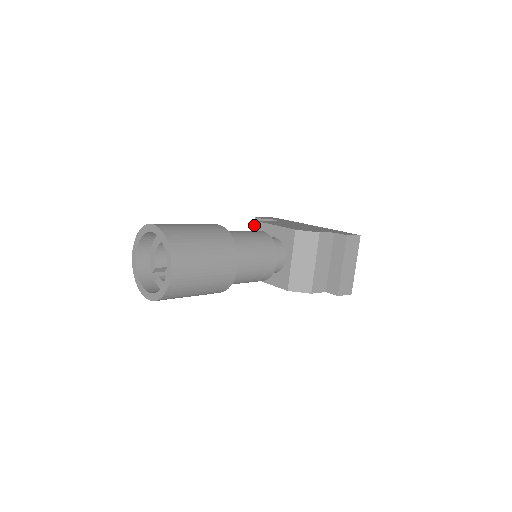
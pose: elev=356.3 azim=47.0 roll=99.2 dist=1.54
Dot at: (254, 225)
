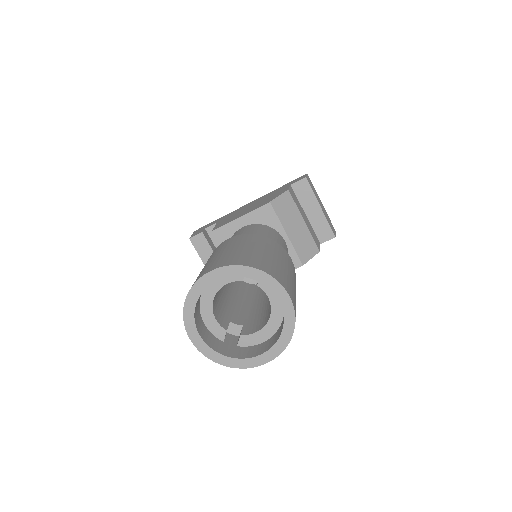
Dot at: (194, 247)
